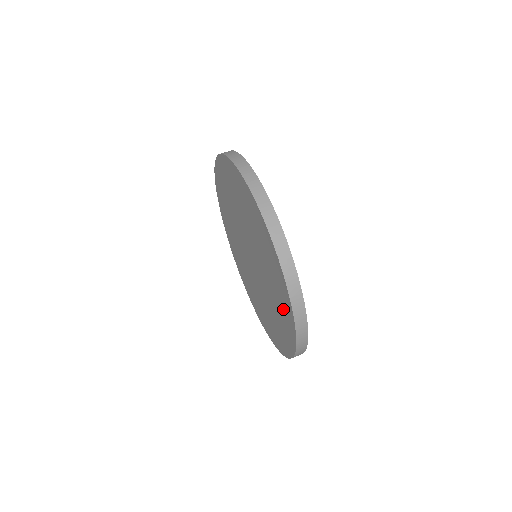
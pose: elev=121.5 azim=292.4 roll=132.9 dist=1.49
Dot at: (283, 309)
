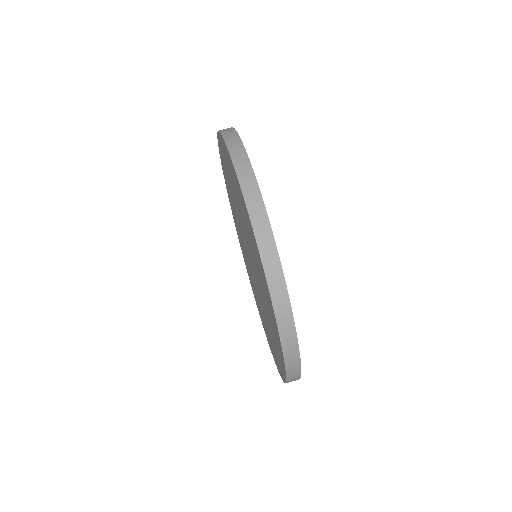
Dot at: (276, 348)
